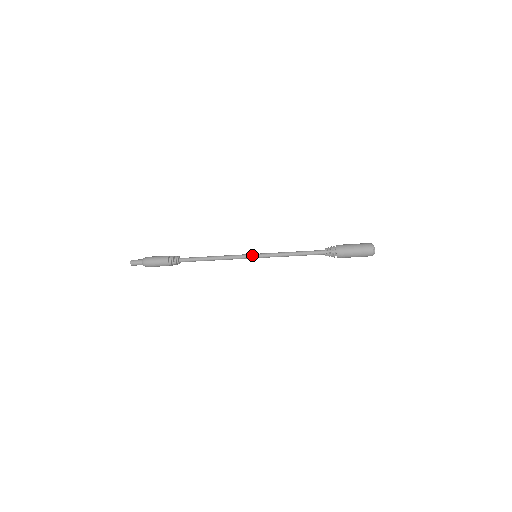
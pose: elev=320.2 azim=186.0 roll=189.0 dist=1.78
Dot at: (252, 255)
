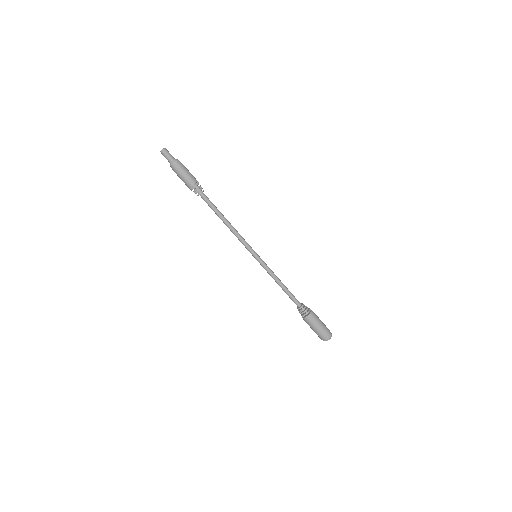
Dot at: (253, 254)
